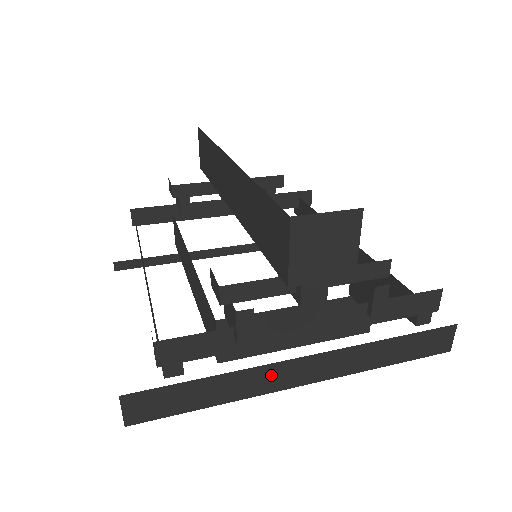
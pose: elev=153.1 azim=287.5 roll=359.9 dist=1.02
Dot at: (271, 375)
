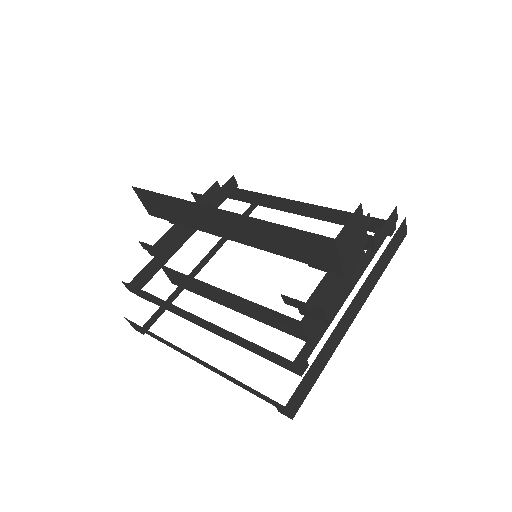
Dot at: (342, 325)
